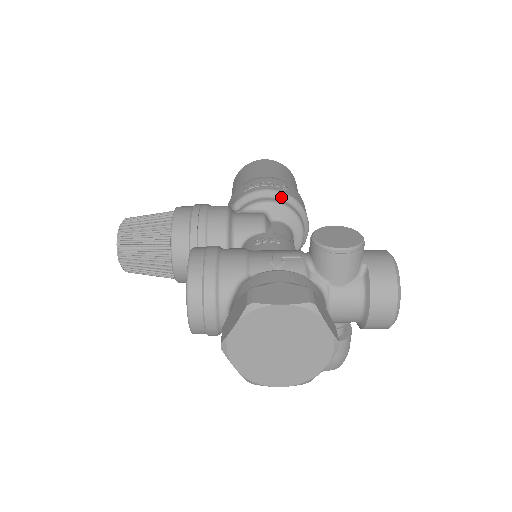
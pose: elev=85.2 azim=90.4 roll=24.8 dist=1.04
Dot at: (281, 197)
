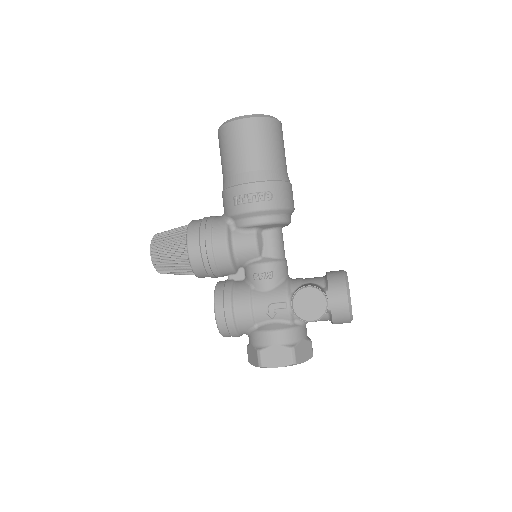
Dot at: (267, 214)
